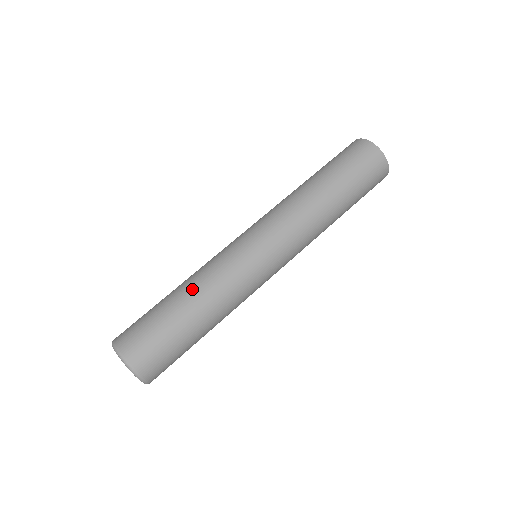
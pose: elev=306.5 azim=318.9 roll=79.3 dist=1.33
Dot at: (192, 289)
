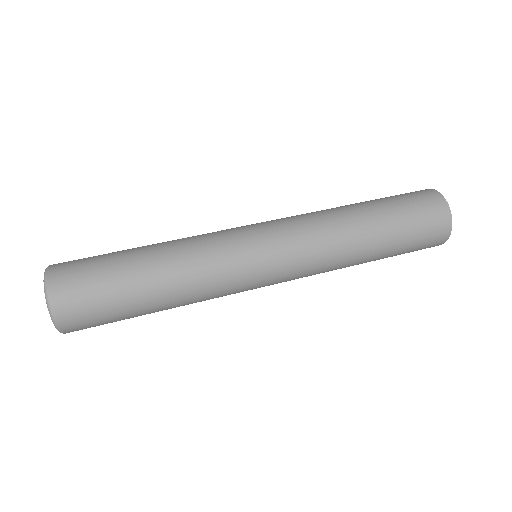
Dot at: (166, 256)
